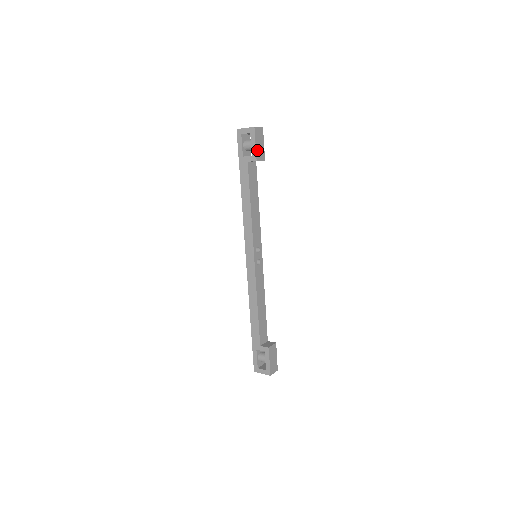
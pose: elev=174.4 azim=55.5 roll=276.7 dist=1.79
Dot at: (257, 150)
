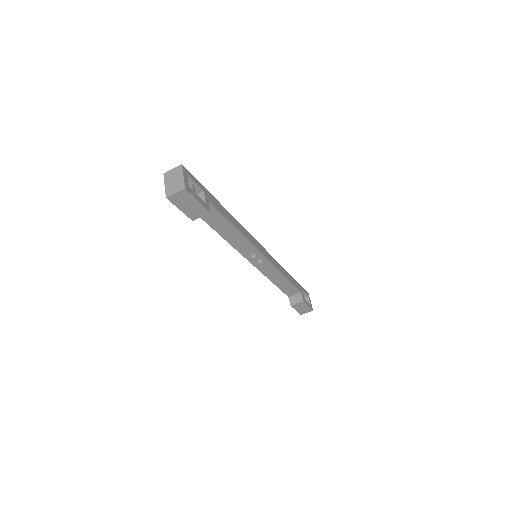
Dot at: (187, 212)
